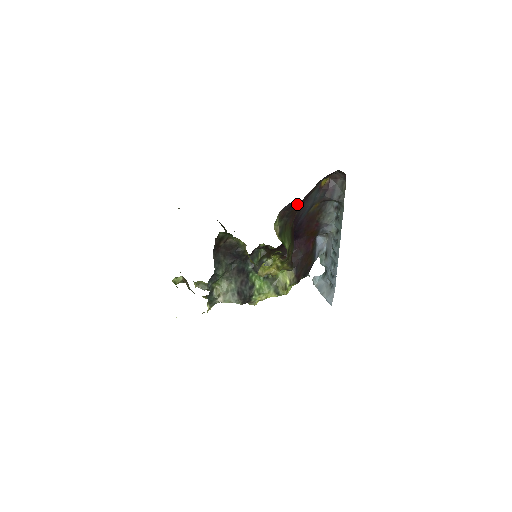
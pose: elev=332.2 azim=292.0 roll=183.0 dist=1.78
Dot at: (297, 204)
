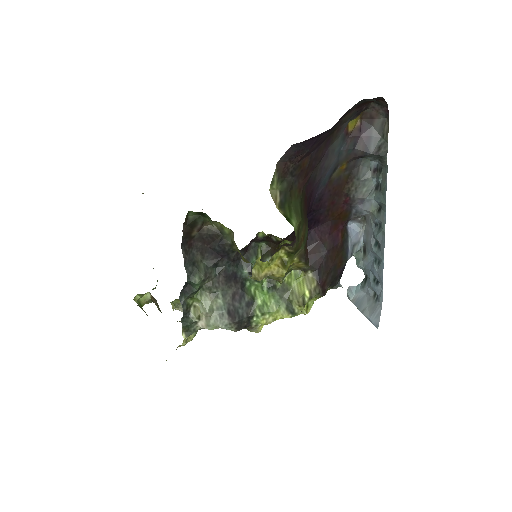
Dot at: (307, 151)
